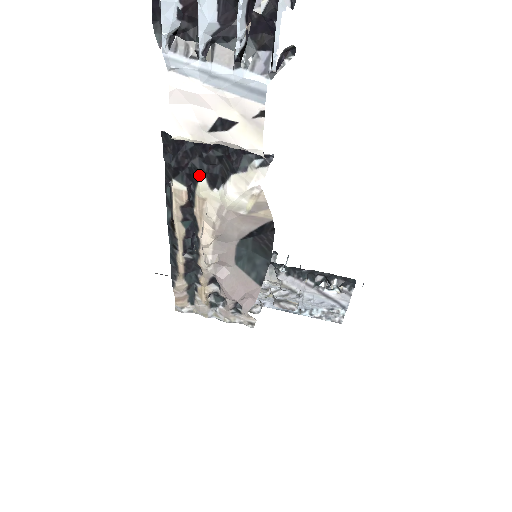
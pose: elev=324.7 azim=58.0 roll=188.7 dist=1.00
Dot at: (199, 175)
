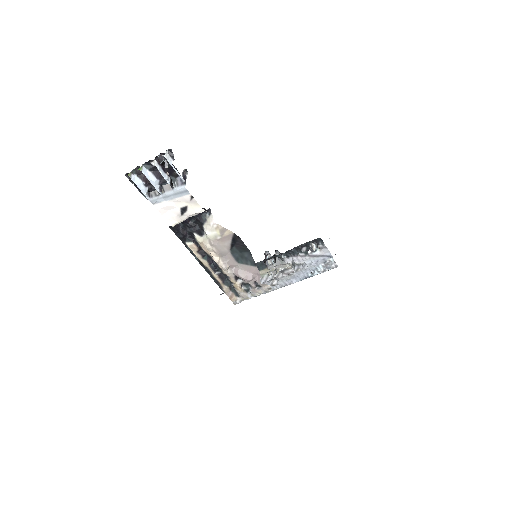
Dot at: (193, 234)
